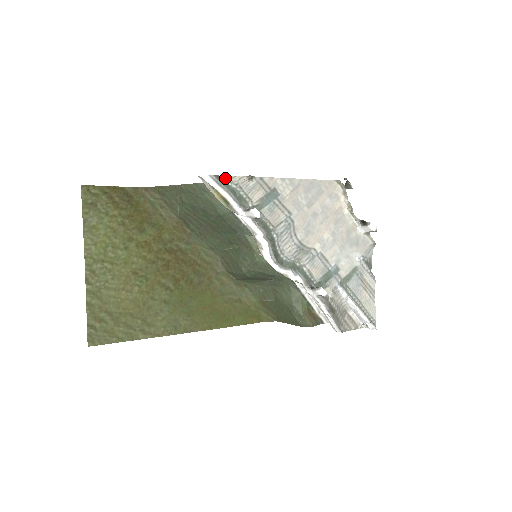
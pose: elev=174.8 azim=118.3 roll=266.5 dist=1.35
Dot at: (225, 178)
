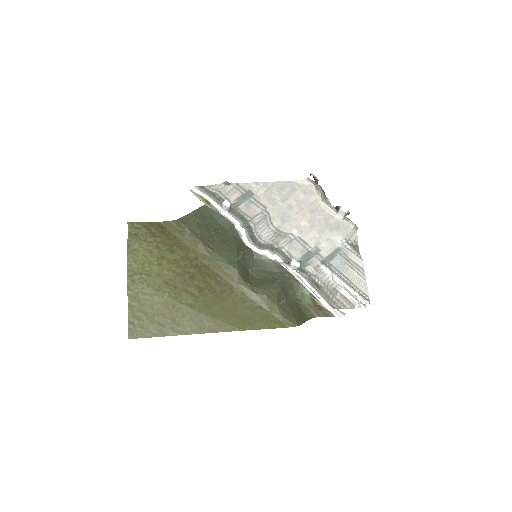
Dot at: (207, 187)
